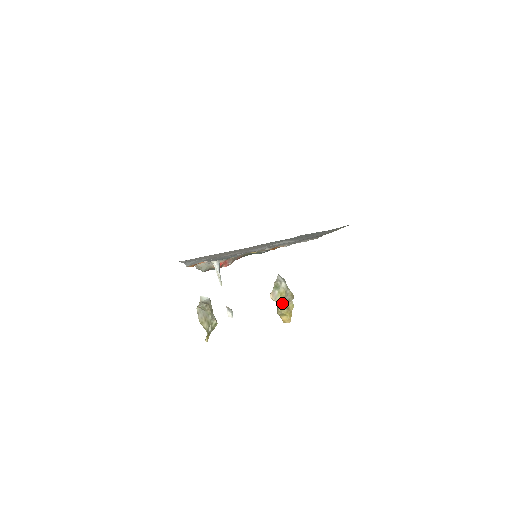
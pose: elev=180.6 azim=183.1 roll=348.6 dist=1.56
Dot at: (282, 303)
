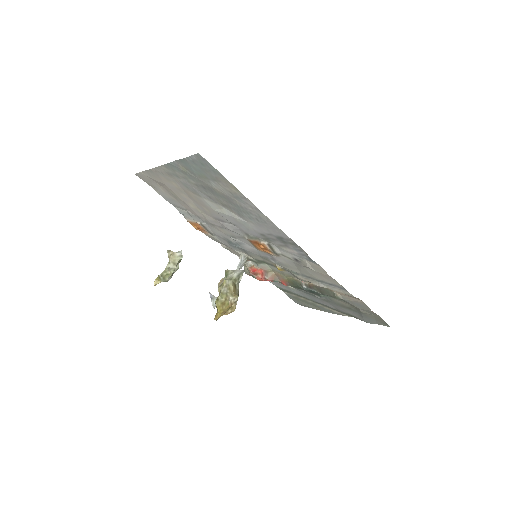
Dot at: (220, 293)
